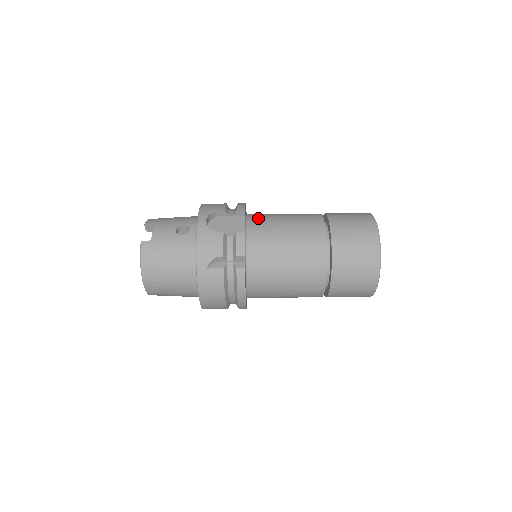
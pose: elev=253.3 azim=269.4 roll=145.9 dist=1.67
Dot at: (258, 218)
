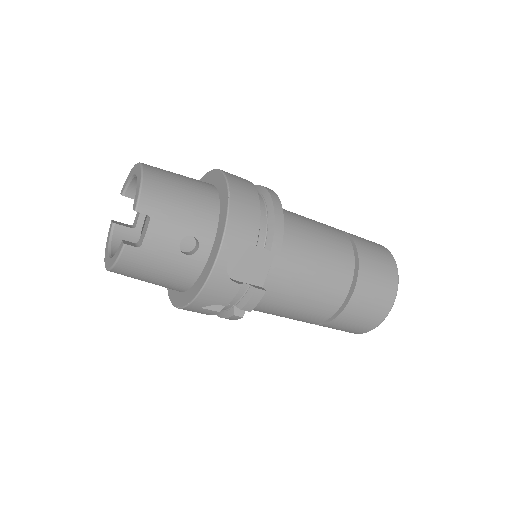
Dot at: (288, 253)
